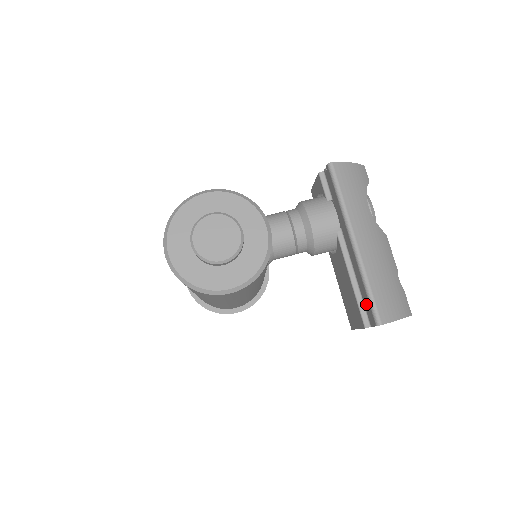
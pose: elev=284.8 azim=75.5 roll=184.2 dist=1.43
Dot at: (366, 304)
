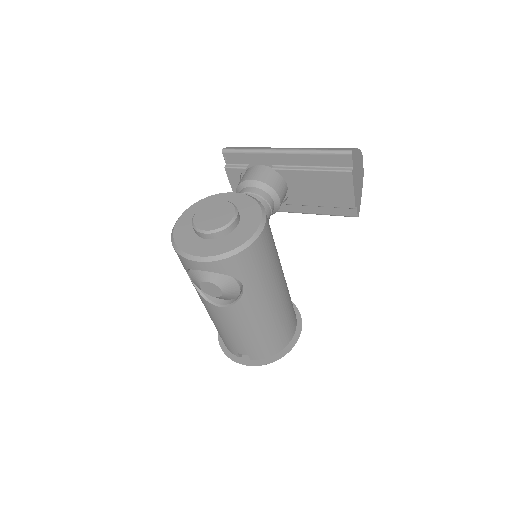
Dot at: (333, 162)
